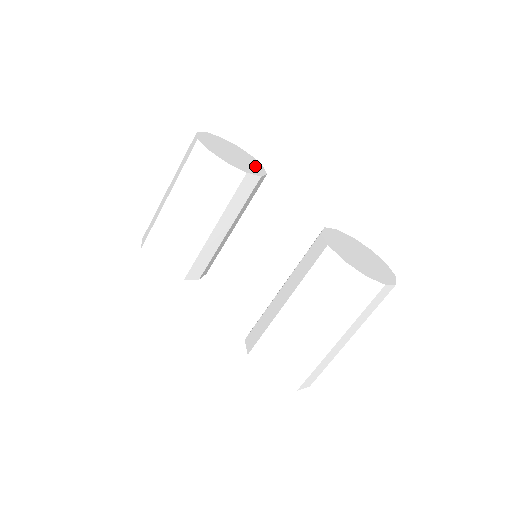
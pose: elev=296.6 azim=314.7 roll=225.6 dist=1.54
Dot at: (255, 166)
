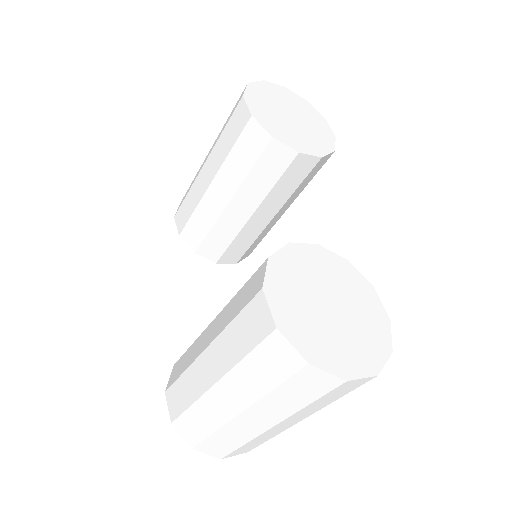
Dot at: (314, 143)
